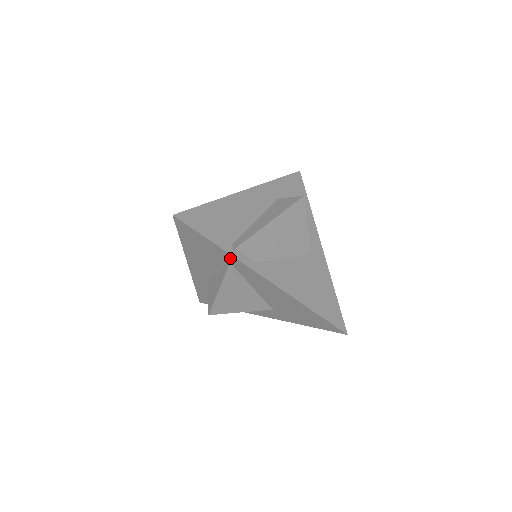
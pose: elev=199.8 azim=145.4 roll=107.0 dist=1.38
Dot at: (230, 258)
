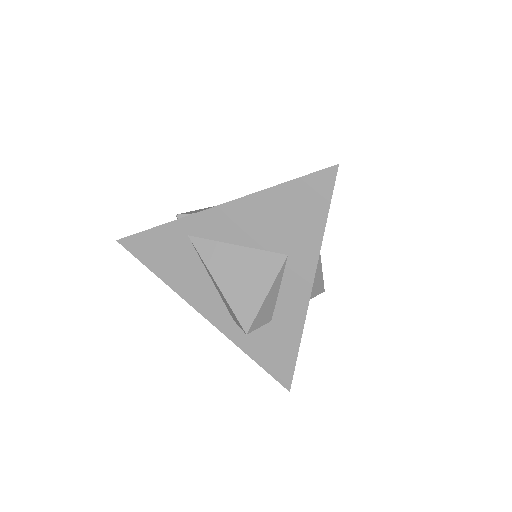
Dot at: (180, 227)
